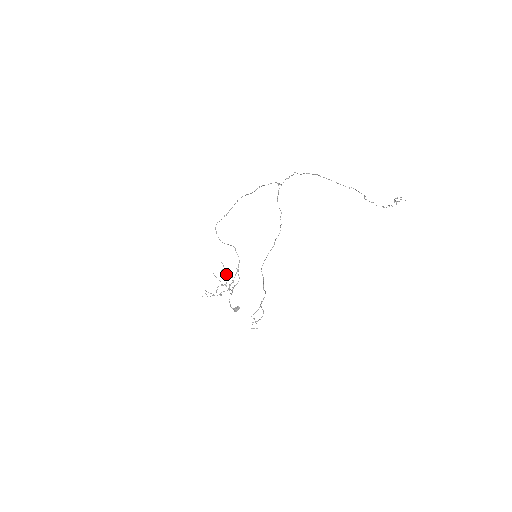
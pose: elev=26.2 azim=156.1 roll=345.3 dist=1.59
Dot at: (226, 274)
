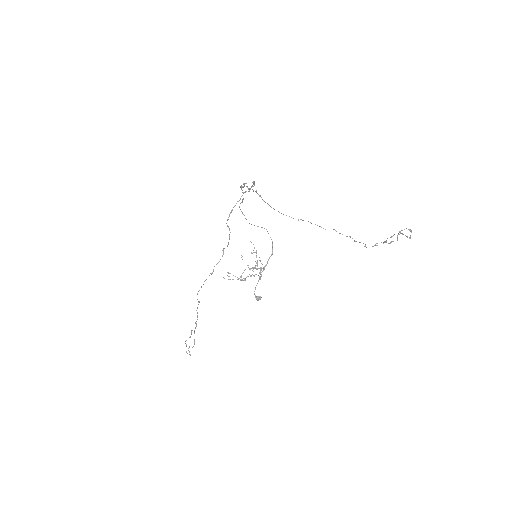
Dot at: (256, 257)
